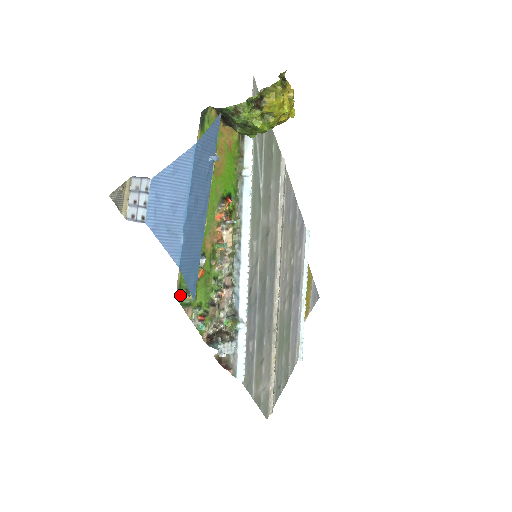
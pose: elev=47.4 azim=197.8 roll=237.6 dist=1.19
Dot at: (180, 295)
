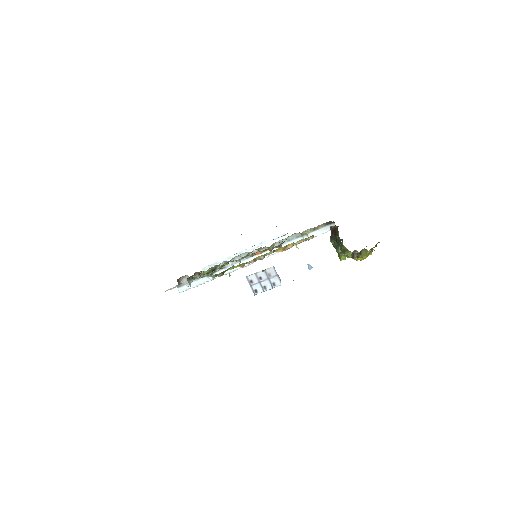
Dot at: (211, 276)
